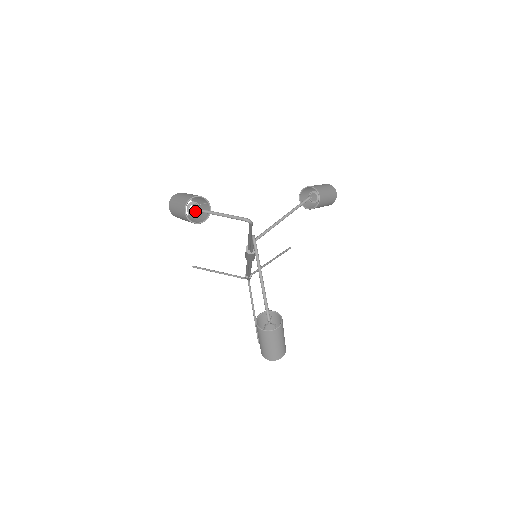
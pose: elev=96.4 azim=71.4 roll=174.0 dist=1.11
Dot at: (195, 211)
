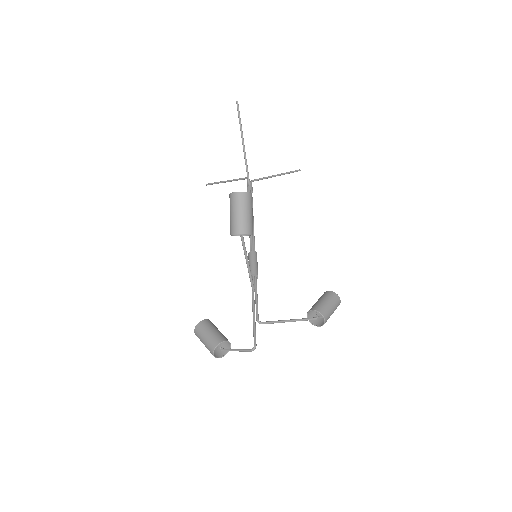
Dot at: (212, 324)
